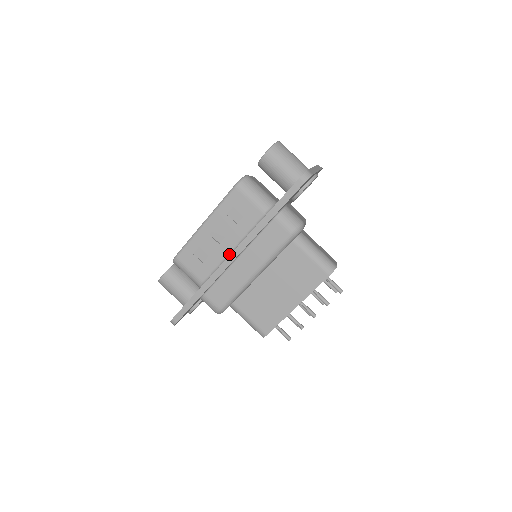
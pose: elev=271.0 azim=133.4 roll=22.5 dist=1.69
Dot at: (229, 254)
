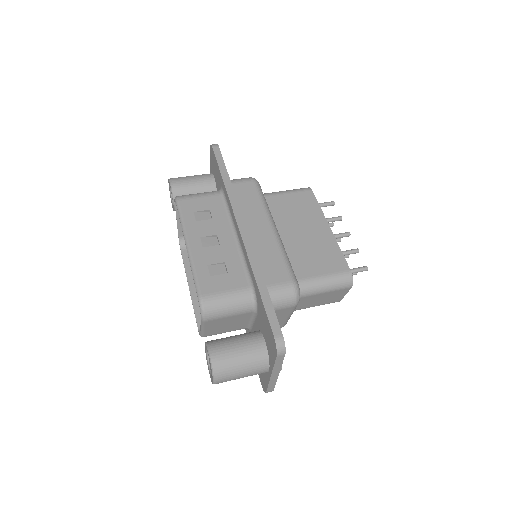
Dot at: (237, 241)
